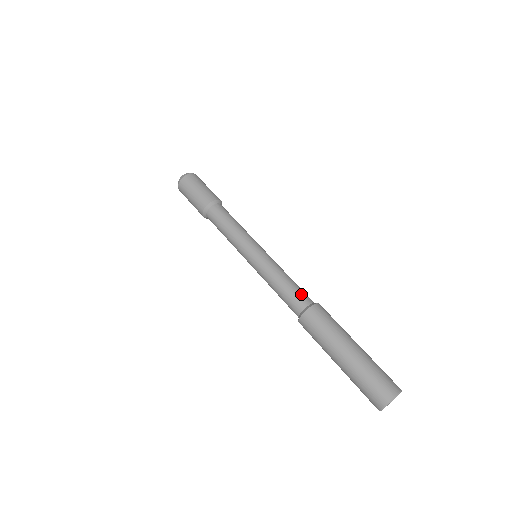
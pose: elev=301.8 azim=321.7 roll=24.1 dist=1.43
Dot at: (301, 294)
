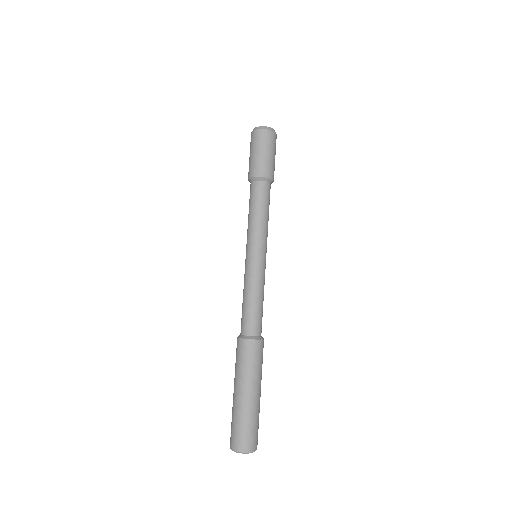
Dot at: (256, 322)
